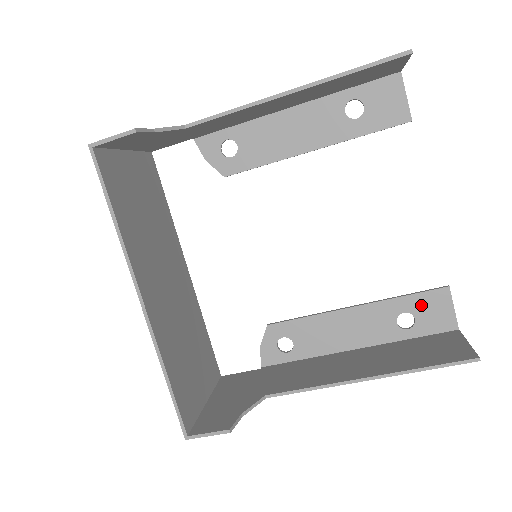
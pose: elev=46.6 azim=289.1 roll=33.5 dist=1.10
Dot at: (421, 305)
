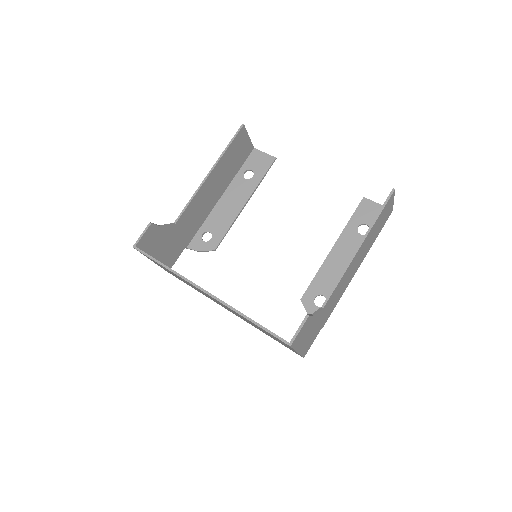
Dot at: (362, 216)
